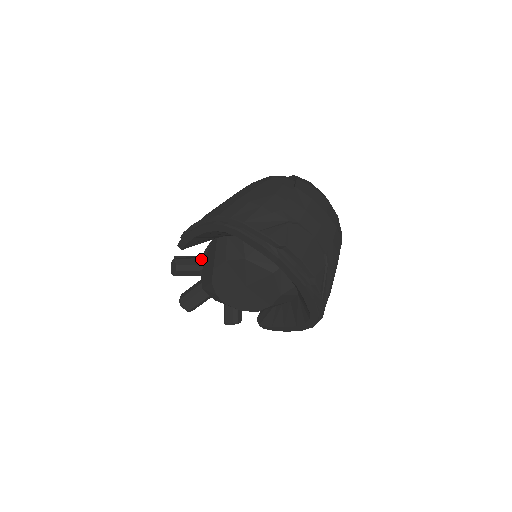
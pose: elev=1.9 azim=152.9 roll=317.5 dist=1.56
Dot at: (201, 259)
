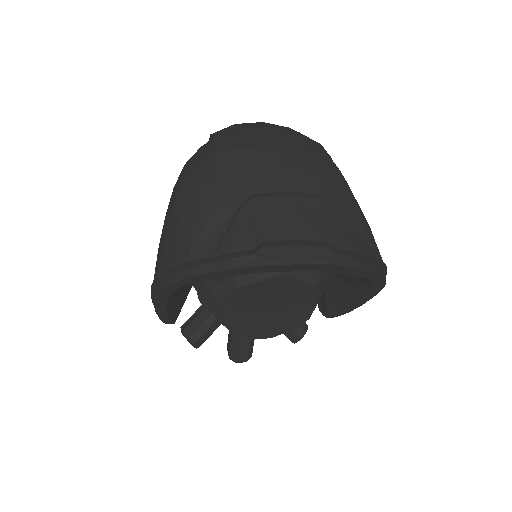
Dot at: occluded
